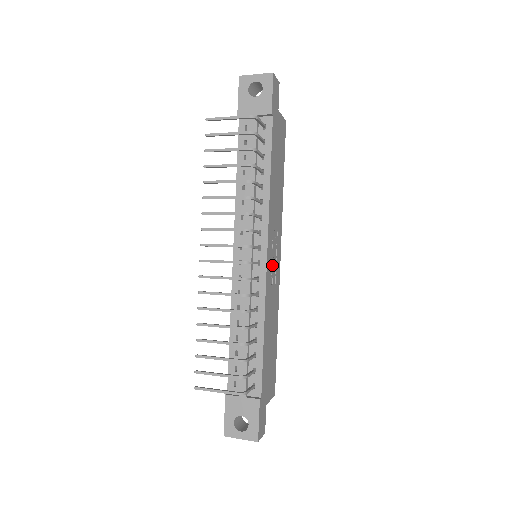
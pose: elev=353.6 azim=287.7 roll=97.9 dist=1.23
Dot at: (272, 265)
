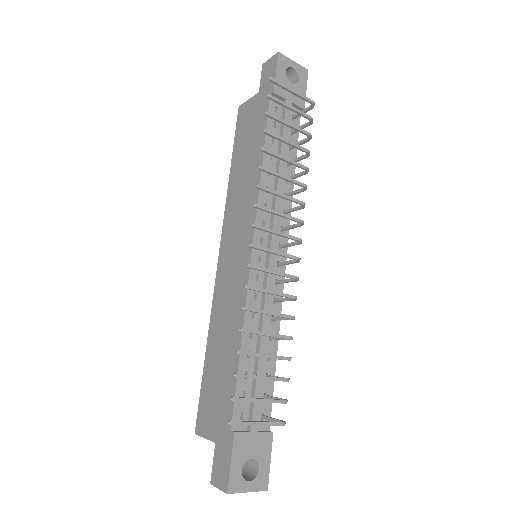
Dot at: occluded
